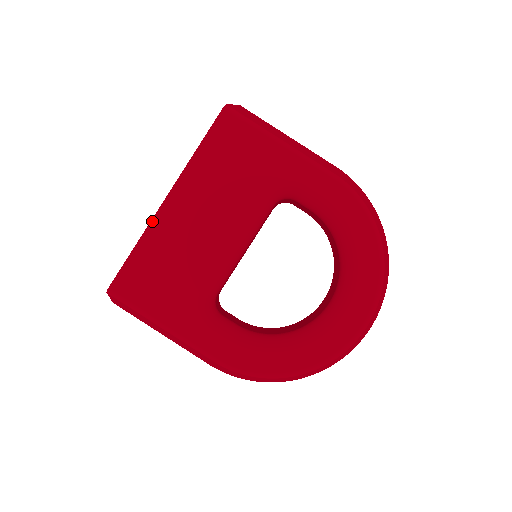
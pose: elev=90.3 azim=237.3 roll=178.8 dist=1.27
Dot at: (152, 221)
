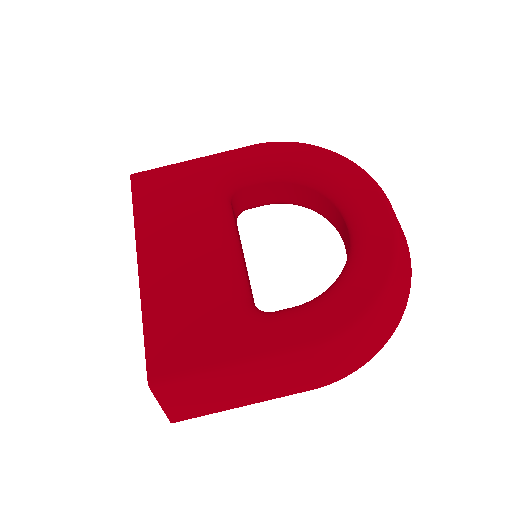
Dot at: (141, 290)
